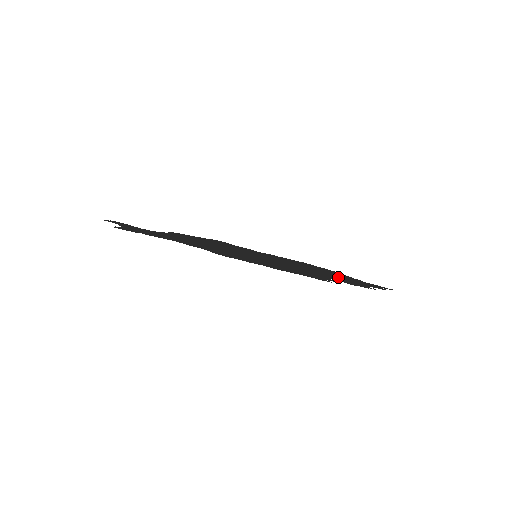
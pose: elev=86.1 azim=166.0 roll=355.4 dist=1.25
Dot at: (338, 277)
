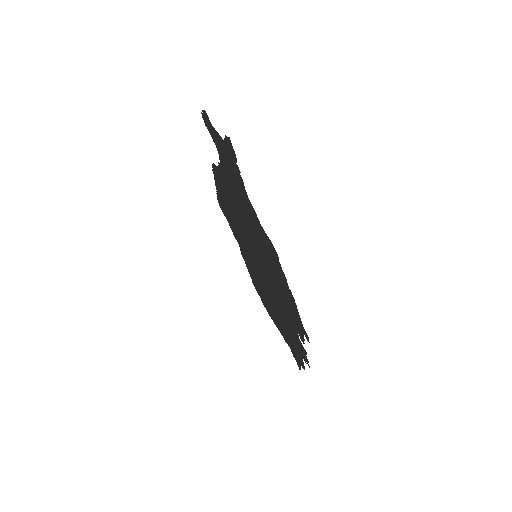
Dot at: (288, 329)
